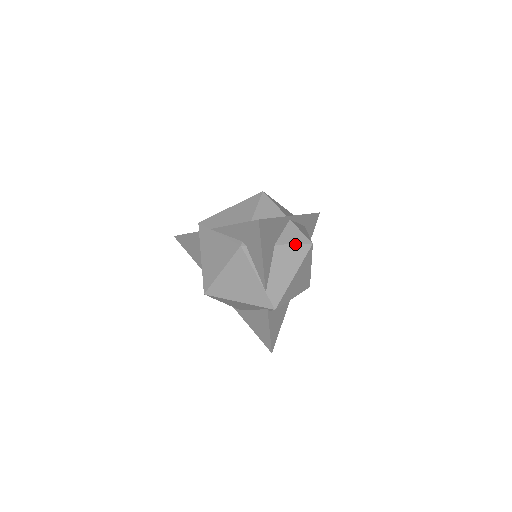
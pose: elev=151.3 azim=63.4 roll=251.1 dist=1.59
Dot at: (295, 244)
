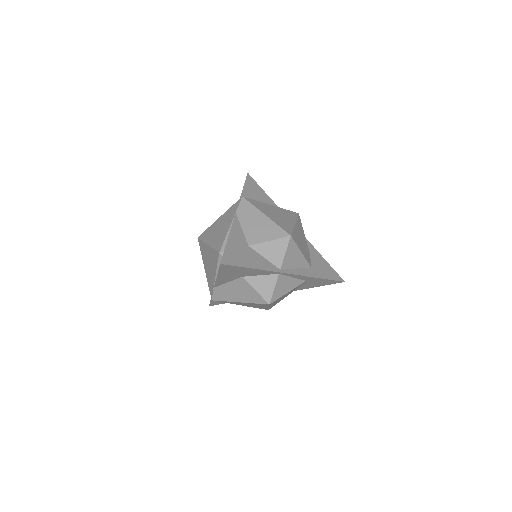
Dot at: (257, 291)
